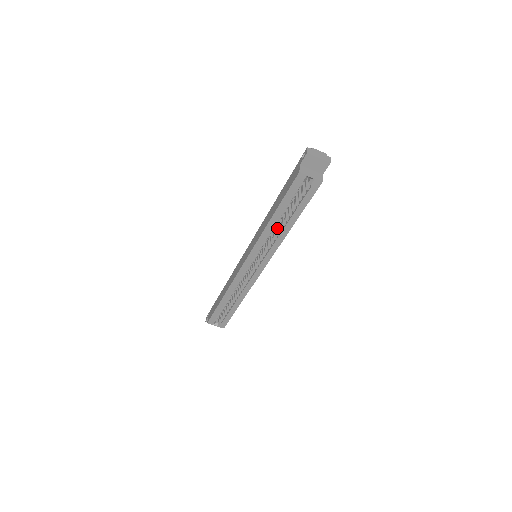
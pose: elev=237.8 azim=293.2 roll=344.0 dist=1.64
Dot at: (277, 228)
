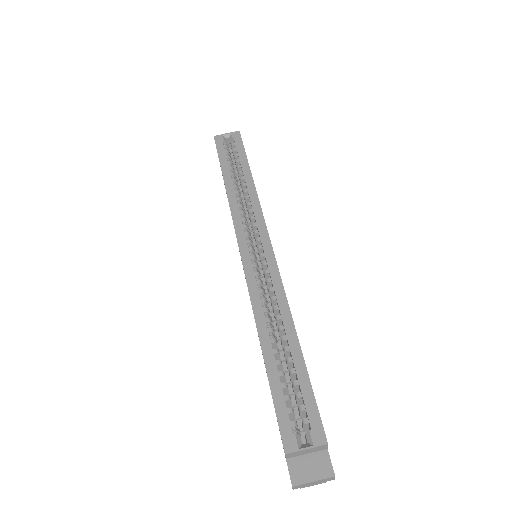
Dot at: (245, 202)
